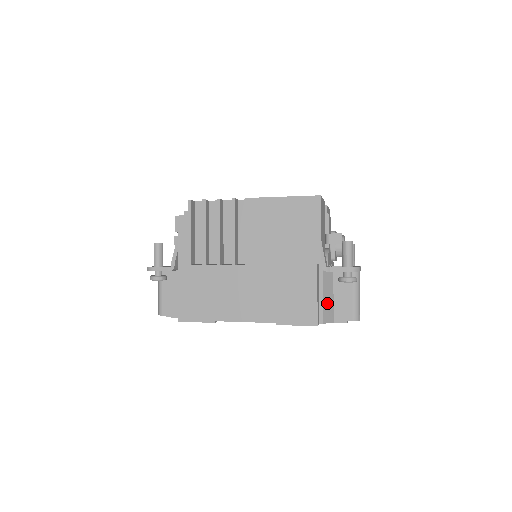
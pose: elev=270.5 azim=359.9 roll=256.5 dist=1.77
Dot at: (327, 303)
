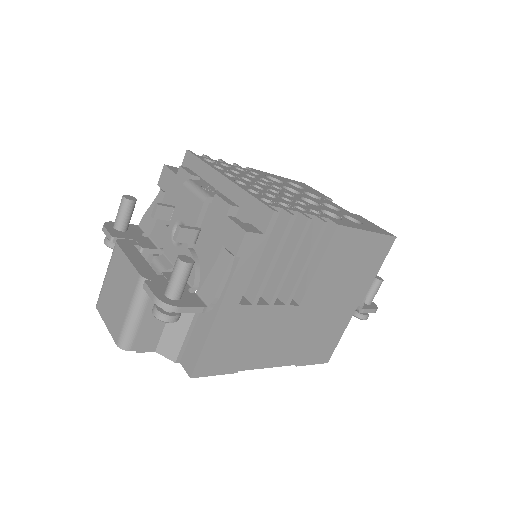
Dot at: occluded
